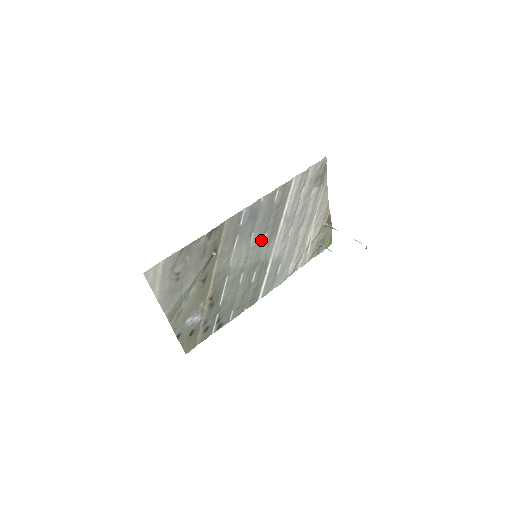
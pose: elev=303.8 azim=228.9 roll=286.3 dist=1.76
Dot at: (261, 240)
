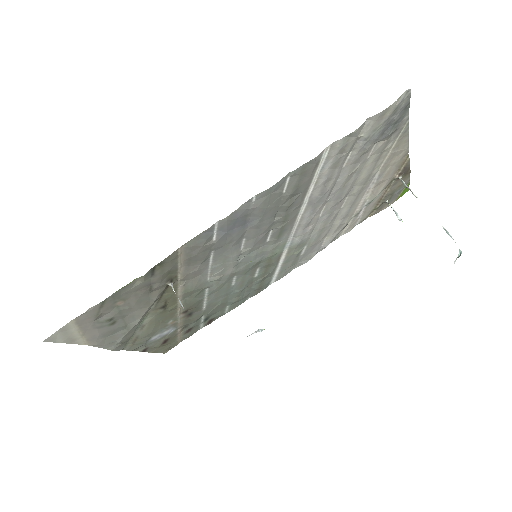
Dot at: (262, 240)
